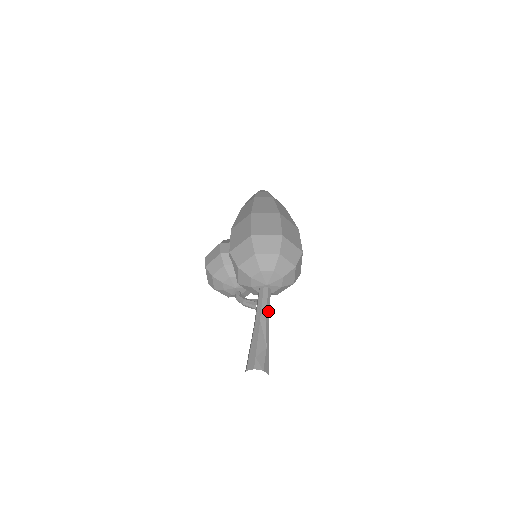
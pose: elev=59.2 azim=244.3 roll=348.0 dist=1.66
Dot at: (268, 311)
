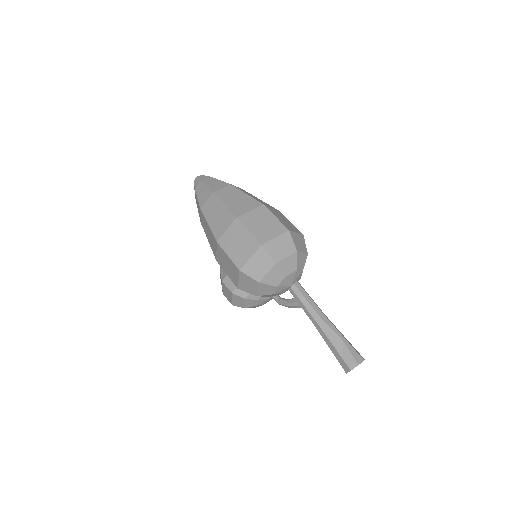
Dot at: (314, 305)
